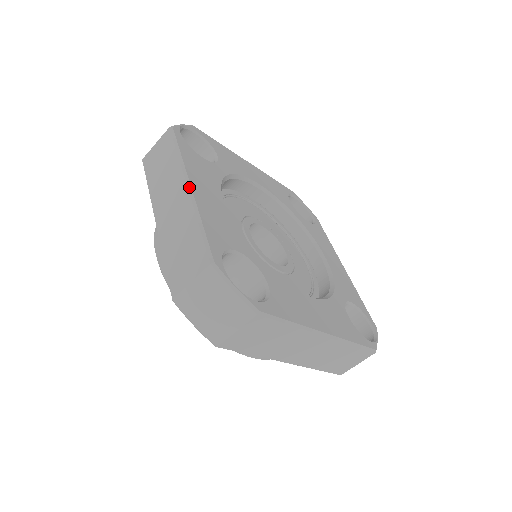
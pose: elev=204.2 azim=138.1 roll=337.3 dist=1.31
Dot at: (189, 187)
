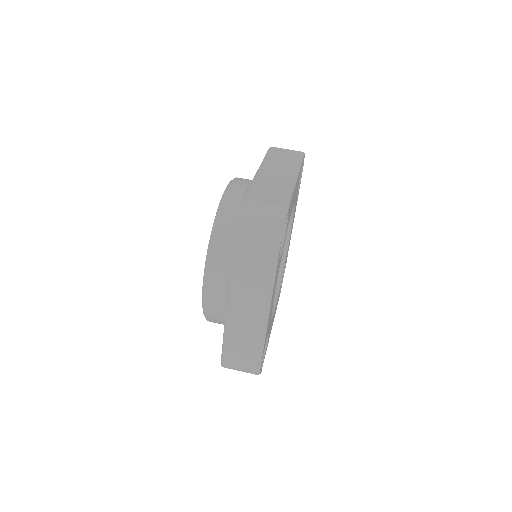
Dot at: (267, 321)
